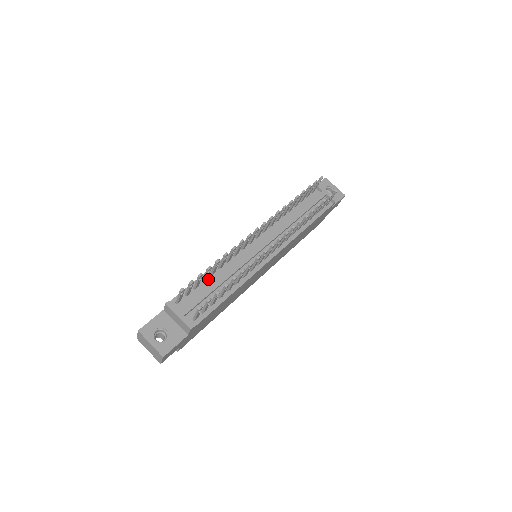
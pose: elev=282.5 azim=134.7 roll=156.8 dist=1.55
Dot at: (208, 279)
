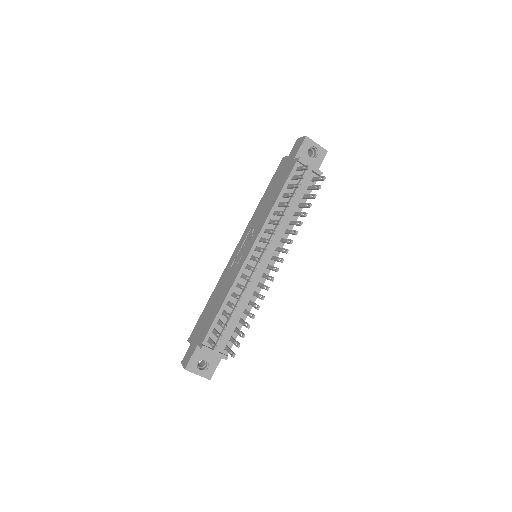
Dot at: (226, 310)
